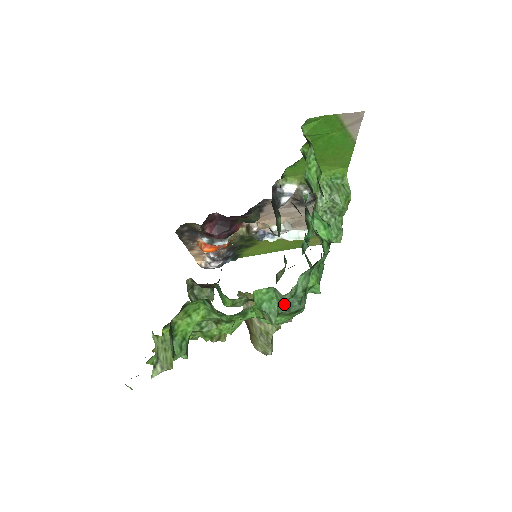
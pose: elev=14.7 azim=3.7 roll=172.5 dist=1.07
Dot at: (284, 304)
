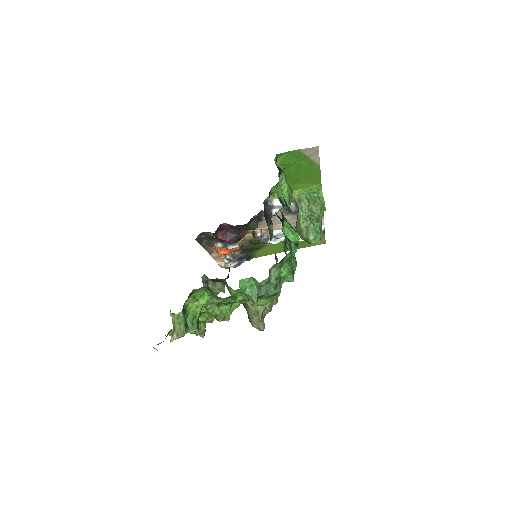
Dot at: (263, 290)
